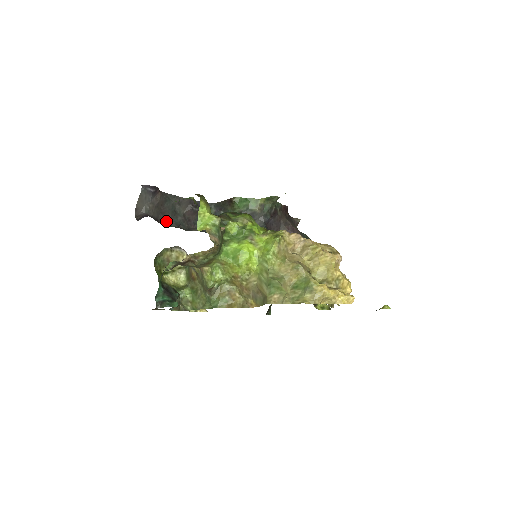
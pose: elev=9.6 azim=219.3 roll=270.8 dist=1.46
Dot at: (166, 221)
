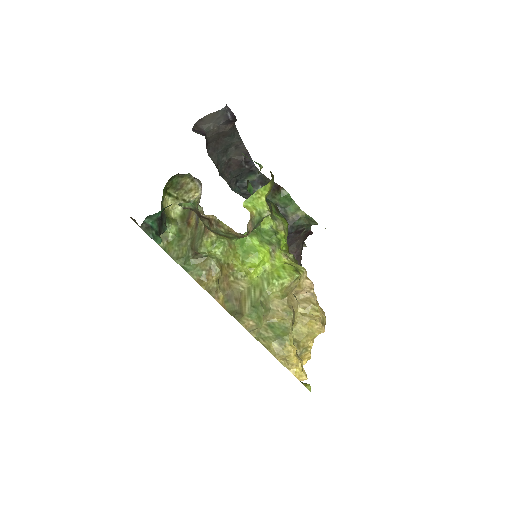
Dot at: (213, 151)
